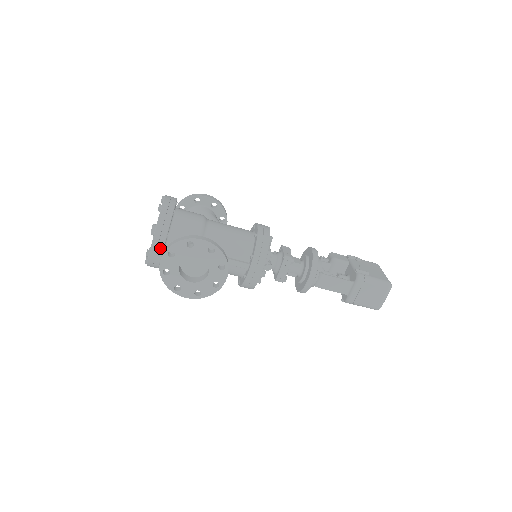
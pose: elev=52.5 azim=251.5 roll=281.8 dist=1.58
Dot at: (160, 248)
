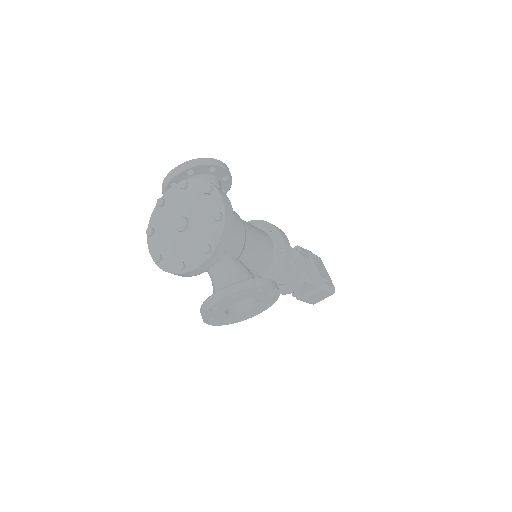
Dot at: (205, 269)
